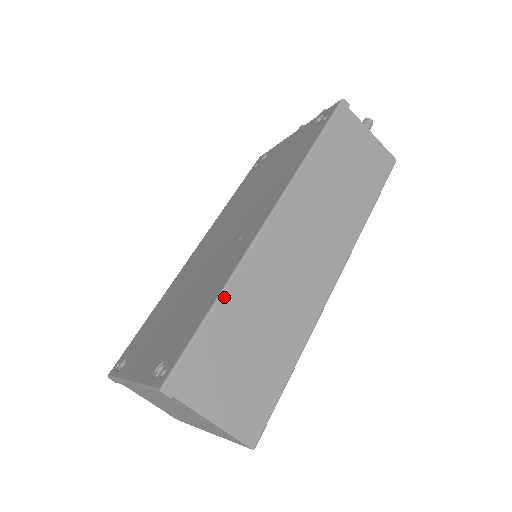
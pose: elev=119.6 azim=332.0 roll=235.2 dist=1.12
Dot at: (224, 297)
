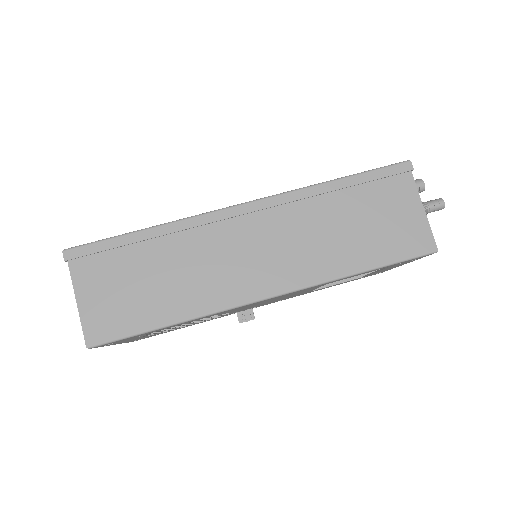
Dot at: (154, 230)
